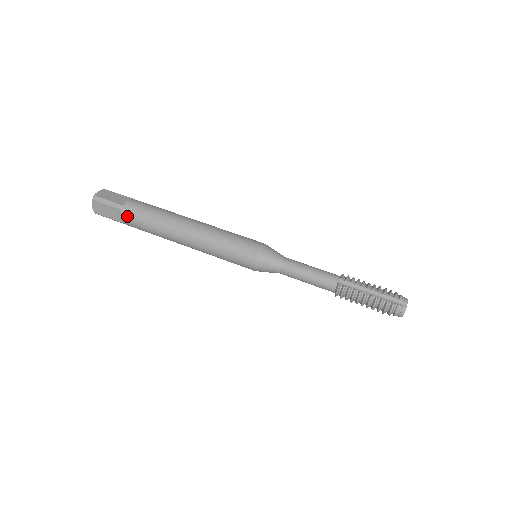
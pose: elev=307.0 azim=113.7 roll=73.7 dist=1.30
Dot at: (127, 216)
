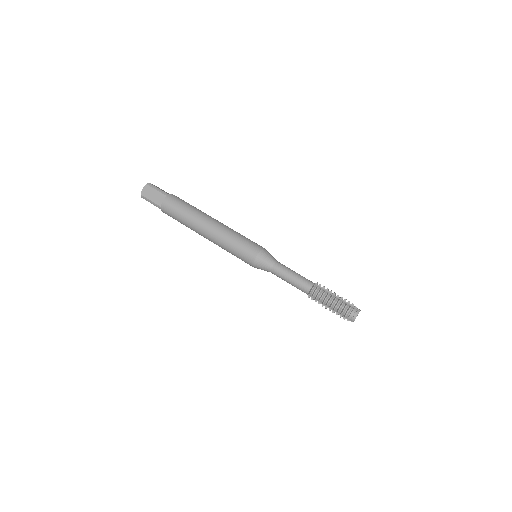
Dot at: (169, 201)
